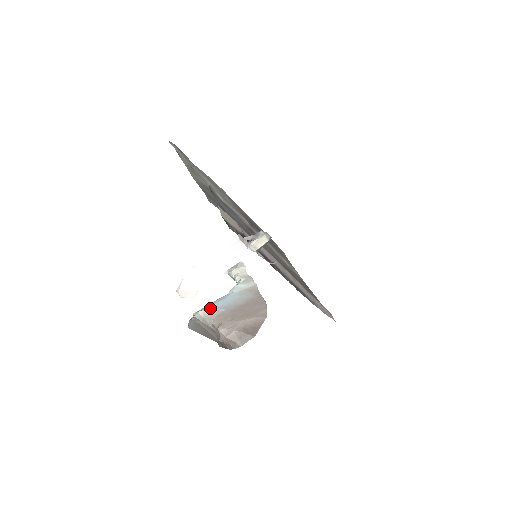
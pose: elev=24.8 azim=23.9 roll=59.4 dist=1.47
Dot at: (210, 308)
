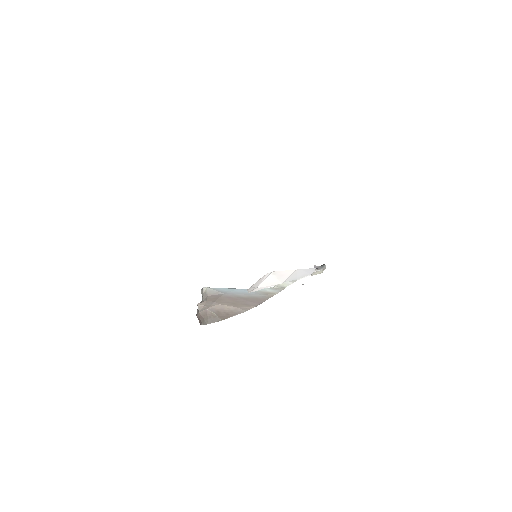
Dot at: (215, 288)
